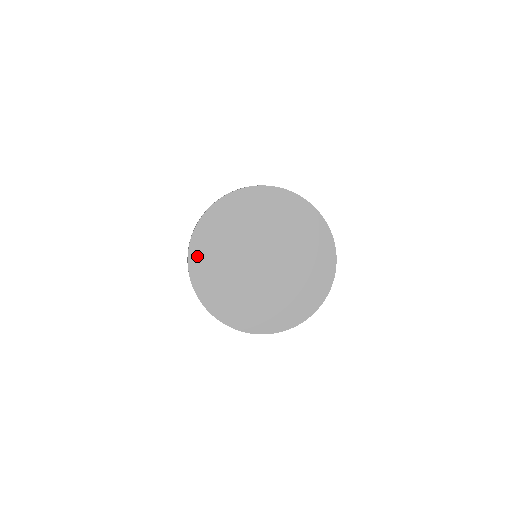
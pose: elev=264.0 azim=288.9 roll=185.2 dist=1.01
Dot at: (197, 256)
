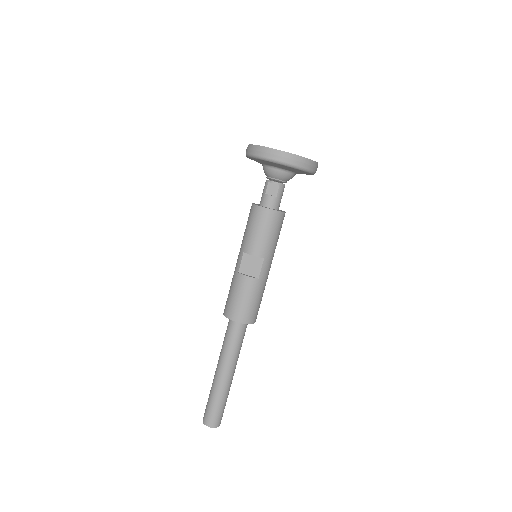
Dot at: occluded
